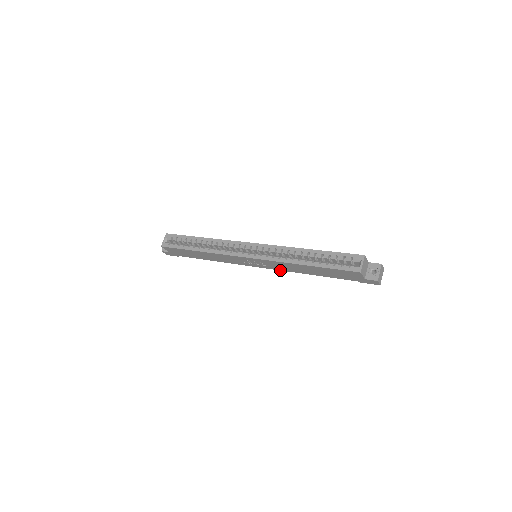
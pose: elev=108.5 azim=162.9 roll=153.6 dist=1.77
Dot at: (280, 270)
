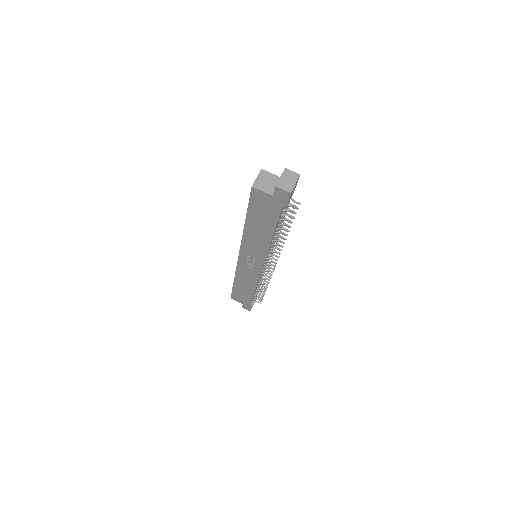
Dot at: (266, 256)
